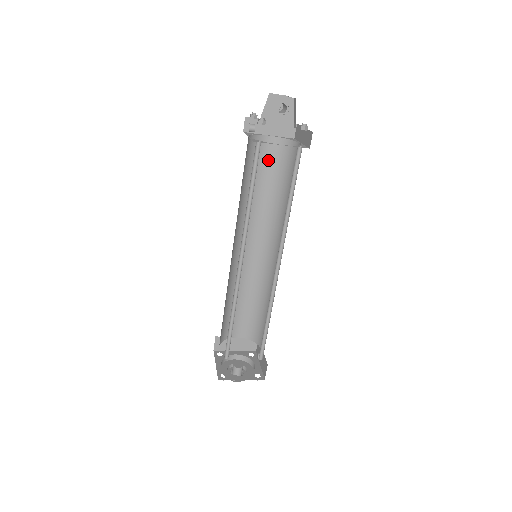
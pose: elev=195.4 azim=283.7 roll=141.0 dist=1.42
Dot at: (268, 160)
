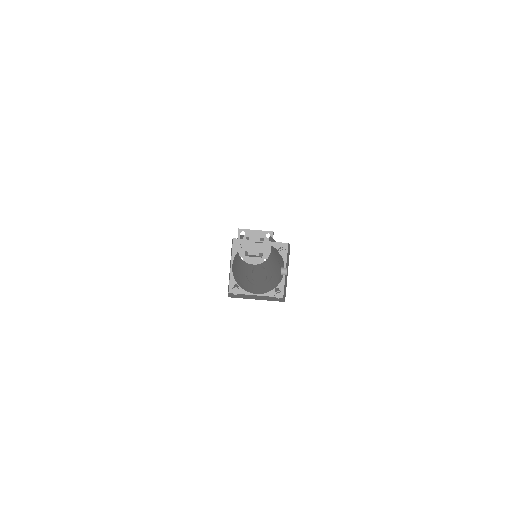
Dot at: occluded
